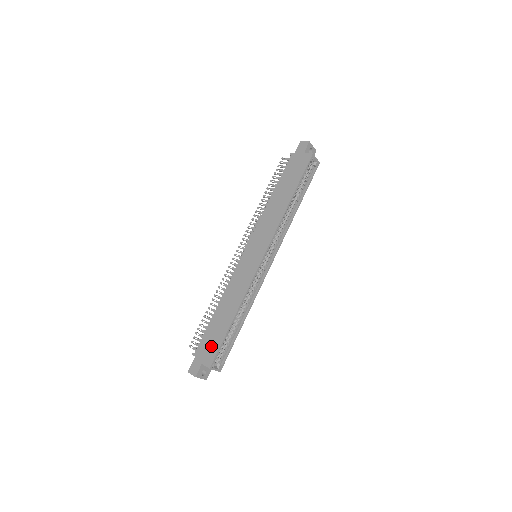
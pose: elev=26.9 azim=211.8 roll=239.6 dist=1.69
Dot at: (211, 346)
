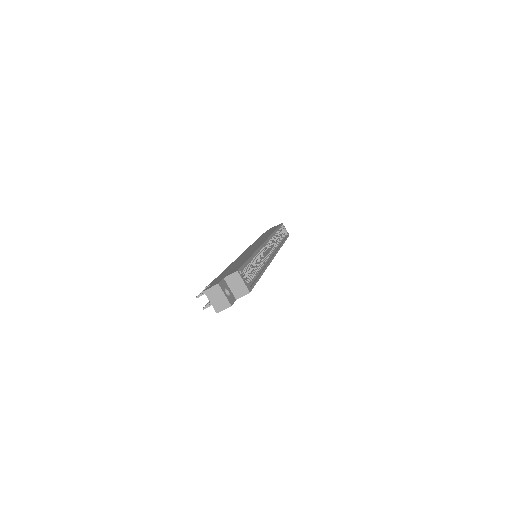
Dot at: (231, 270)
